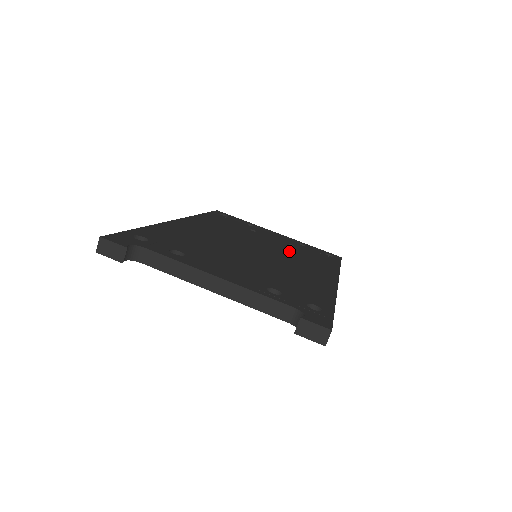
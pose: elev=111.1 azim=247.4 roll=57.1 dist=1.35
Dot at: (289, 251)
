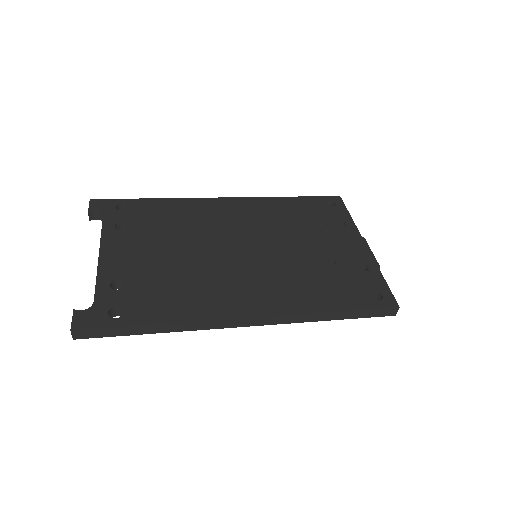
Dot at: (294, 266)
